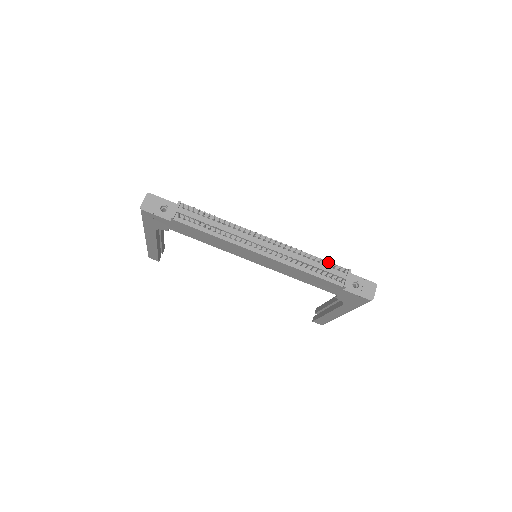
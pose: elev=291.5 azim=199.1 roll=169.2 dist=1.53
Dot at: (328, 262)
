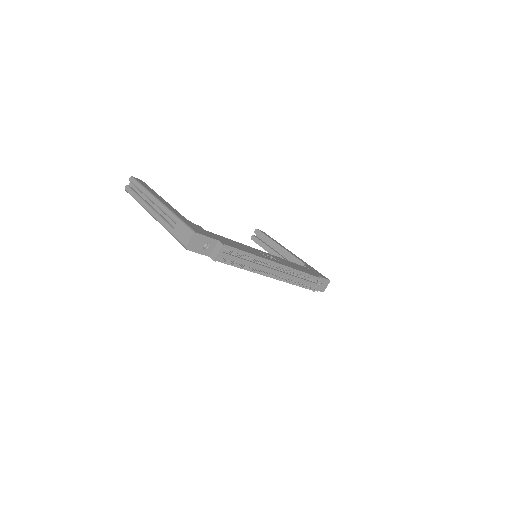
Dot at: (310, 275)
